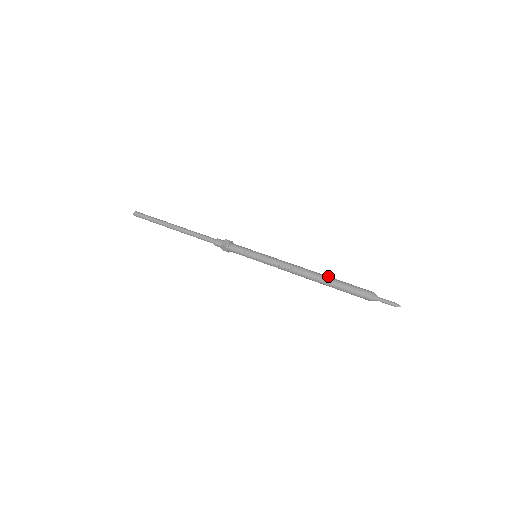
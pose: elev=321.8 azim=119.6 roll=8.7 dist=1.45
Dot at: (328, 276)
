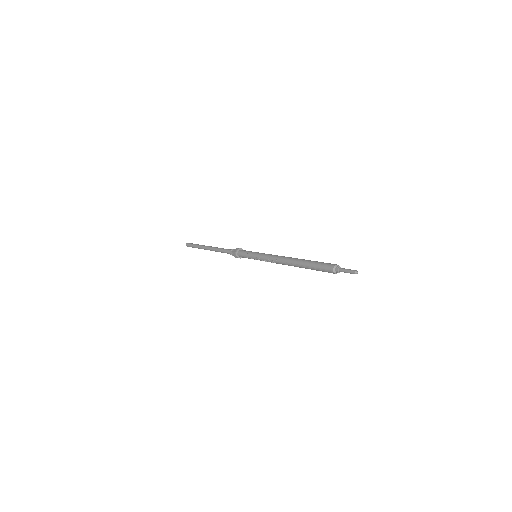
Dot at: (304, 259)
